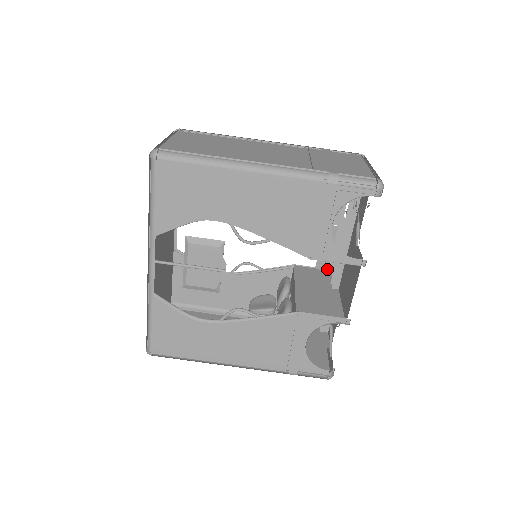
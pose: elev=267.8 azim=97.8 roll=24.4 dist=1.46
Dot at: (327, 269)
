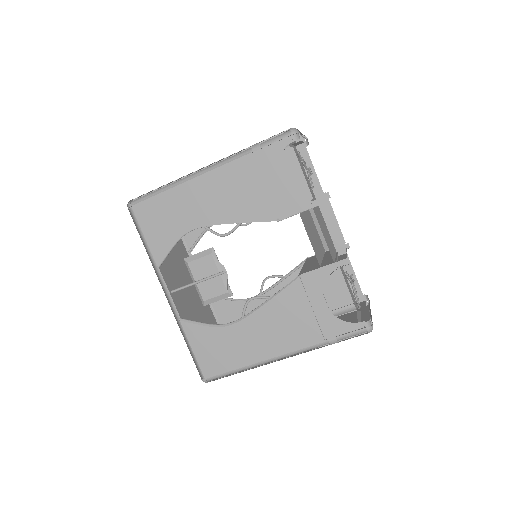
Dot at: occluded
